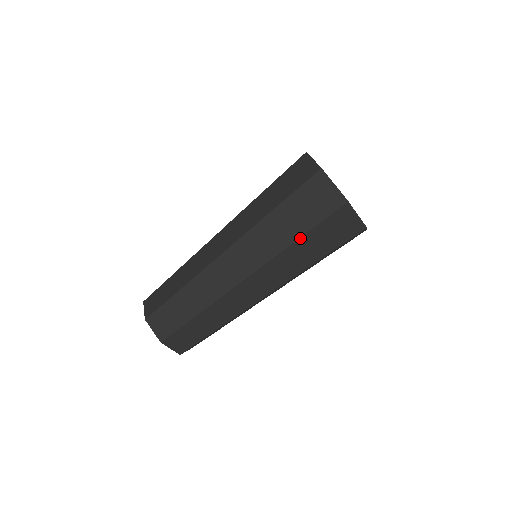
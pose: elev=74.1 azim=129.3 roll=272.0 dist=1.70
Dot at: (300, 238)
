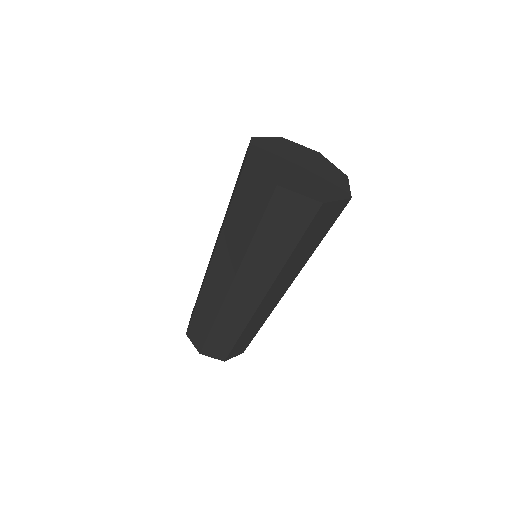
Dot at: (254, 237)
